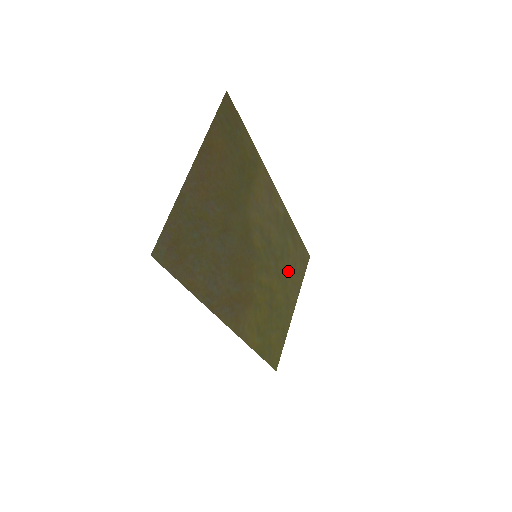
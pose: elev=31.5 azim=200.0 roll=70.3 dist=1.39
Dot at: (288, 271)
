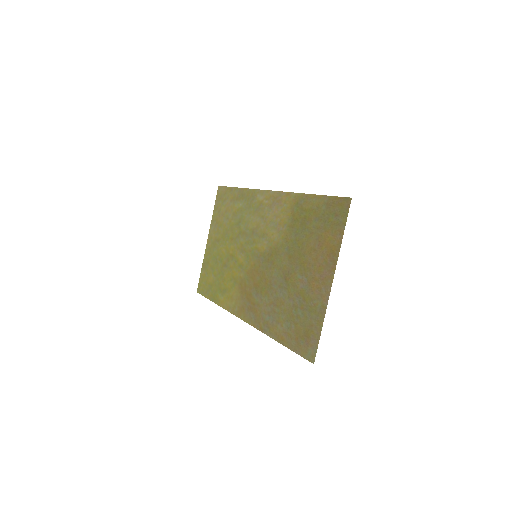
Dot at: (227, 224)
